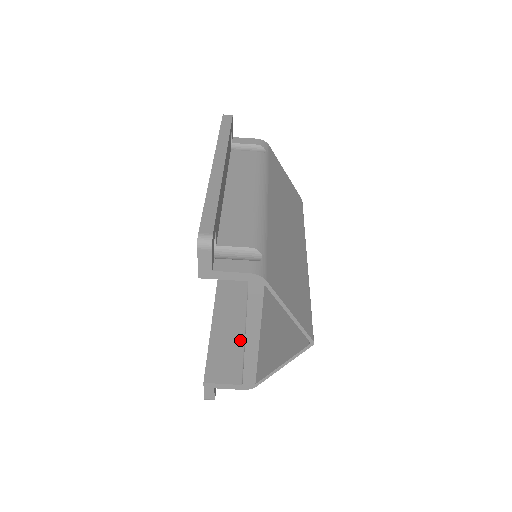
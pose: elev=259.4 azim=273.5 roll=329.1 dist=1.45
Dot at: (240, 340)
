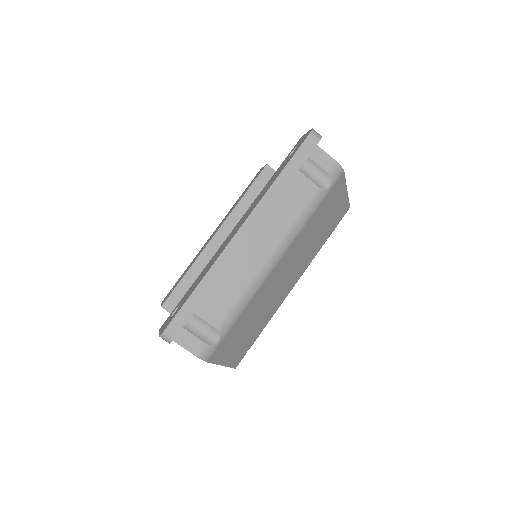
Dot at: occluded
